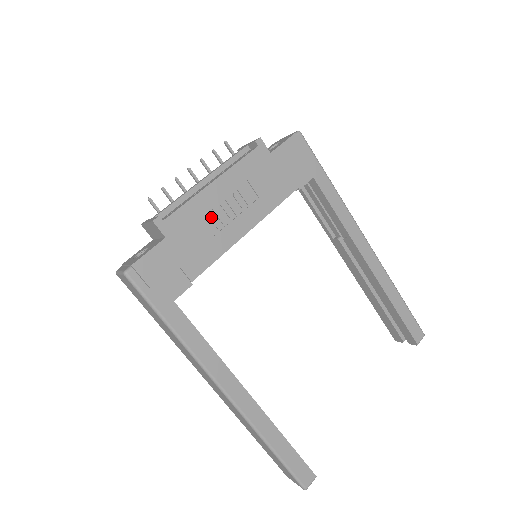
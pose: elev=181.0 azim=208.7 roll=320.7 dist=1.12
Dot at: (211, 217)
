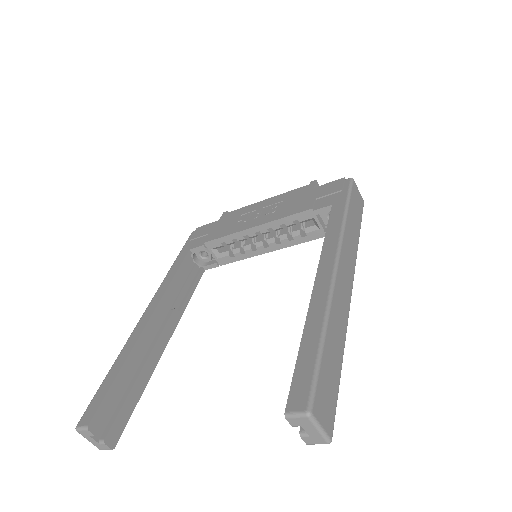
Dot at: (246, 216)
